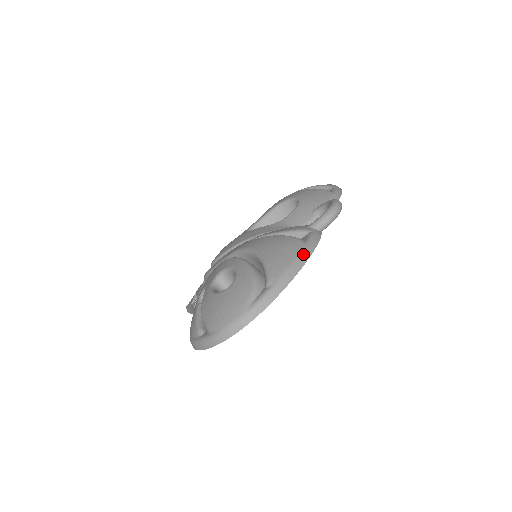
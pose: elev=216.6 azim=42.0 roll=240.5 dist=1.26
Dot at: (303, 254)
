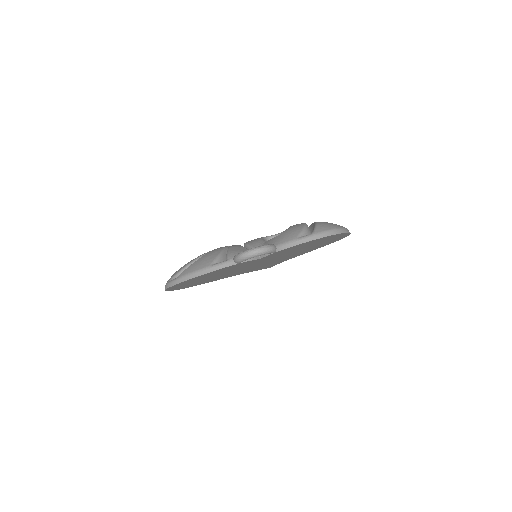
Dot at: (201, 271)
